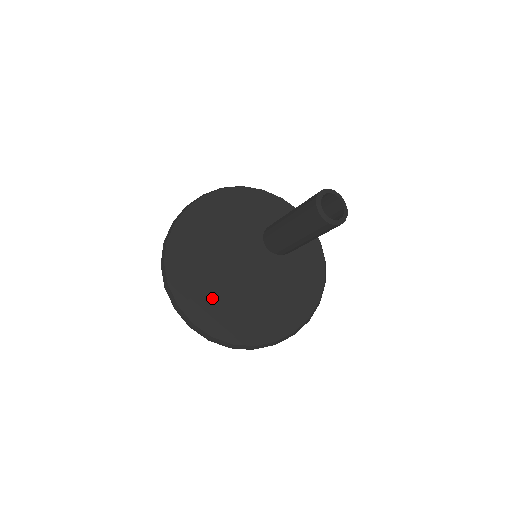
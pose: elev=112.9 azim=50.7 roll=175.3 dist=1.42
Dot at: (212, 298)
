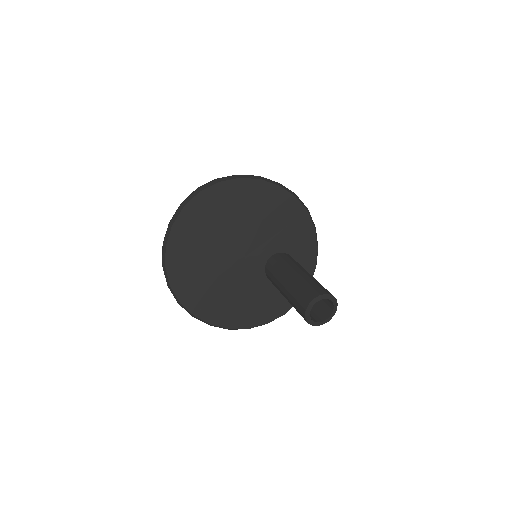
Dot at: (196, 248)
